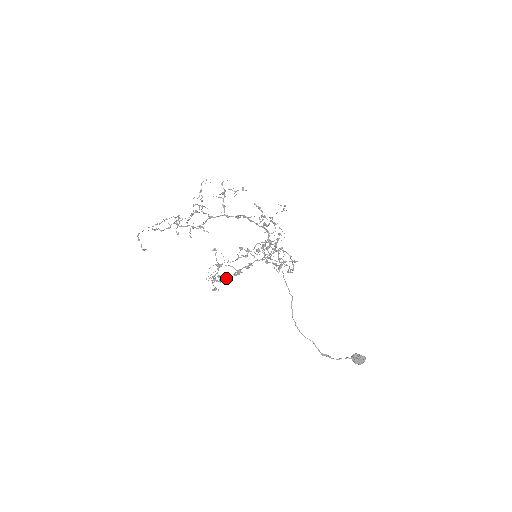
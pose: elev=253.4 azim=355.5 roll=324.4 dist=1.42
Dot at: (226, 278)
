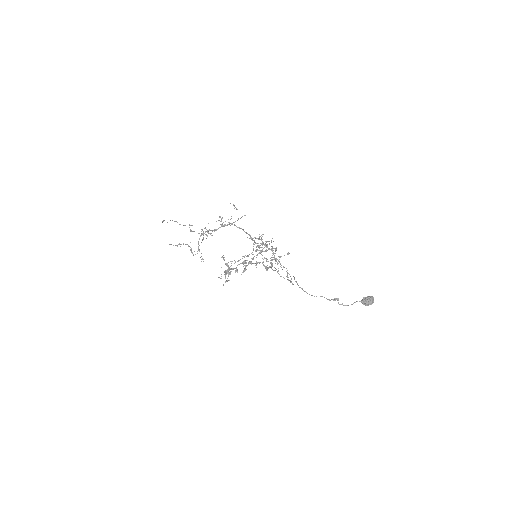
Dot at: (235, 270)
